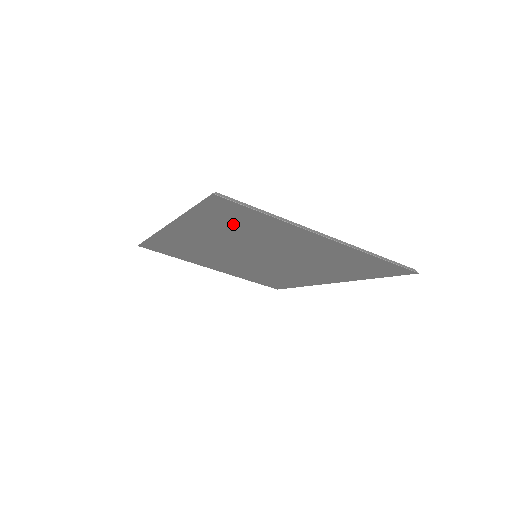
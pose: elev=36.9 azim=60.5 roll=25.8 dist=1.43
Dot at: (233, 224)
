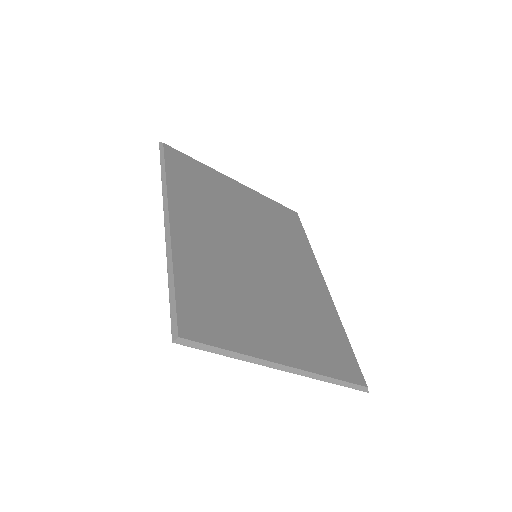
Dot at: (212, 301)
